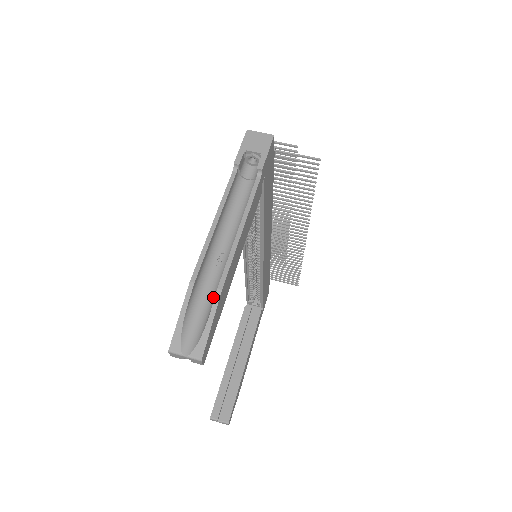
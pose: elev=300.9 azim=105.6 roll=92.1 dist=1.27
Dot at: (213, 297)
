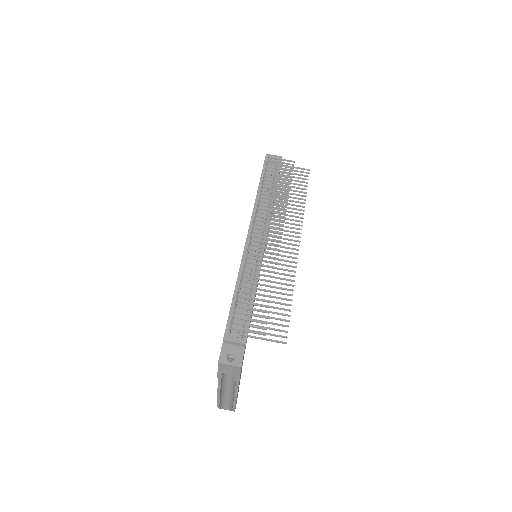
Dot at: (231, 402)
